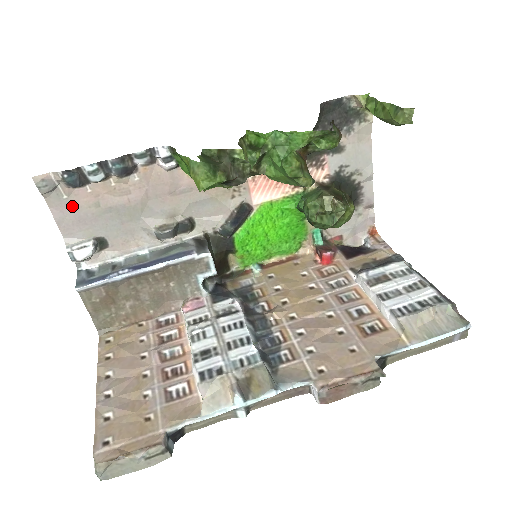
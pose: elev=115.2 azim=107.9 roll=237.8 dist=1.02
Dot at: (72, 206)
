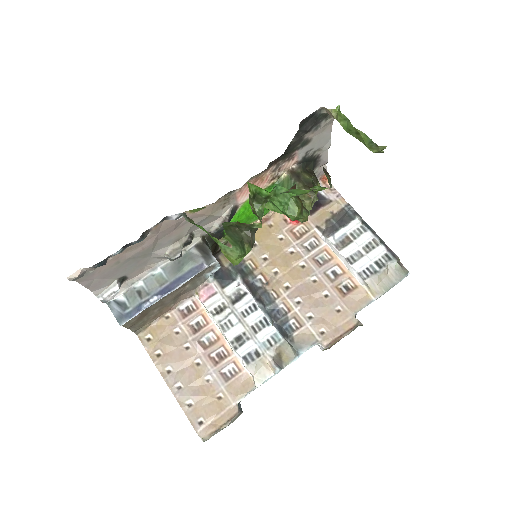
Dot at: (97, 273)
